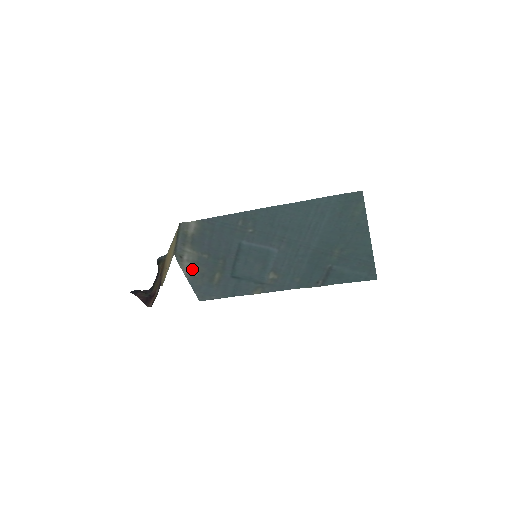
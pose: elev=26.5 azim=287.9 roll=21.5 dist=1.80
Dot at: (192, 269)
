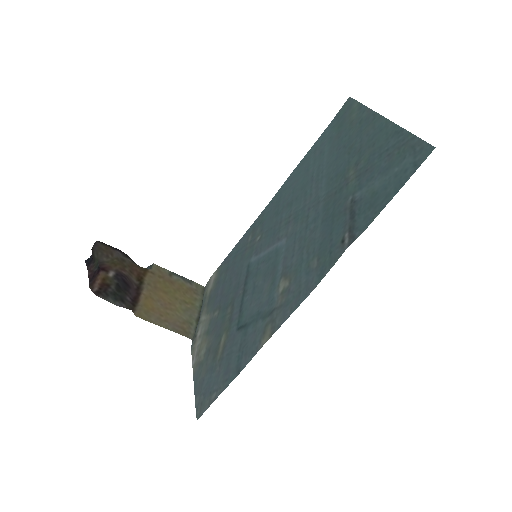
Dot at: (201, 349)
